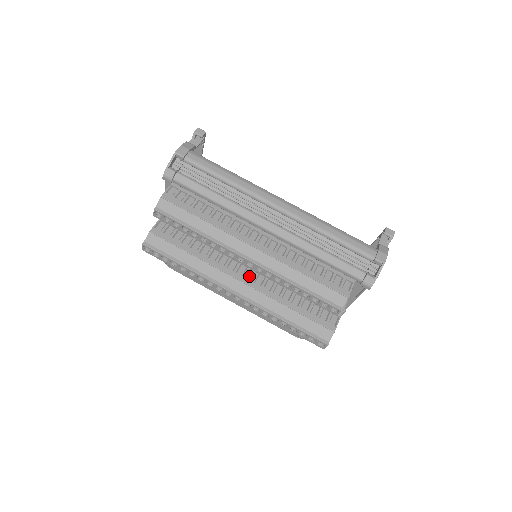
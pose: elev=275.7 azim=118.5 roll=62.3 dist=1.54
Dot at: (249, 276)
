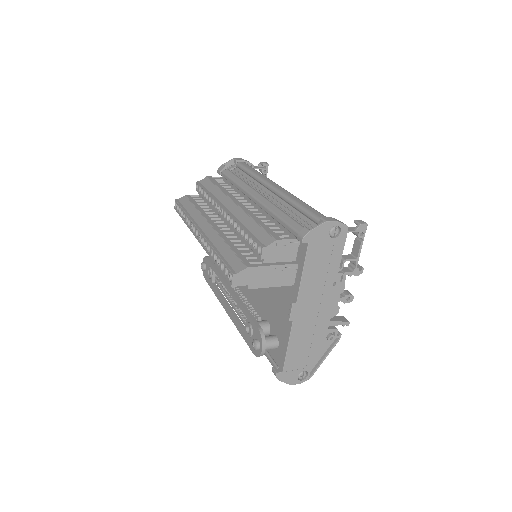
Dot at: (221, 227)
